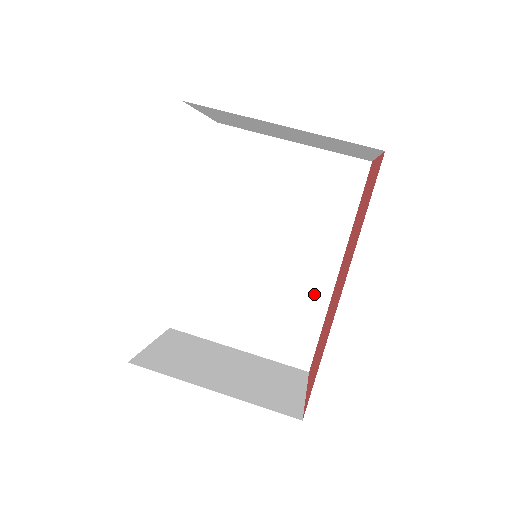
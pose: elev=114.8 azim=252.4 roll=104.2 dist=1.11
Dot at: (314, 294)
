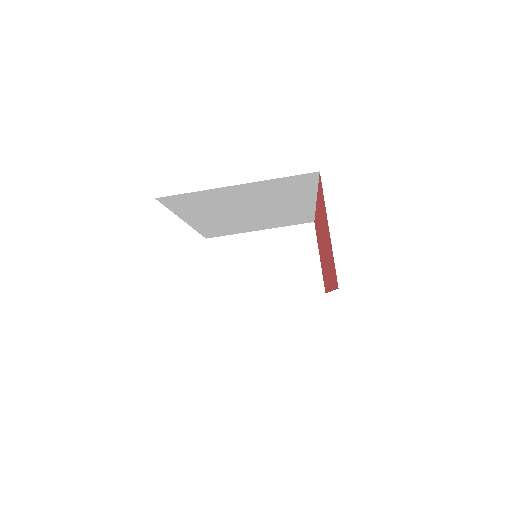
Dot at: (301, 210)
